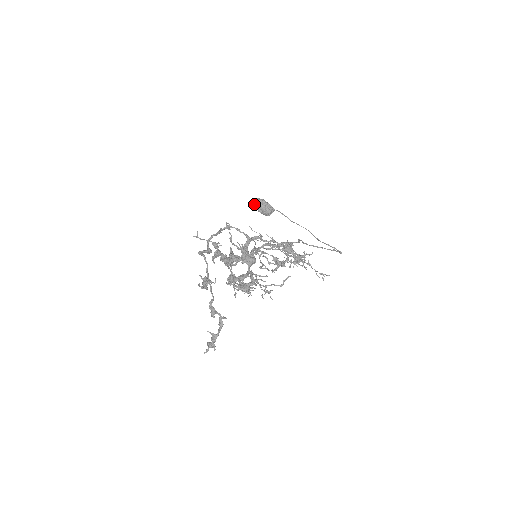
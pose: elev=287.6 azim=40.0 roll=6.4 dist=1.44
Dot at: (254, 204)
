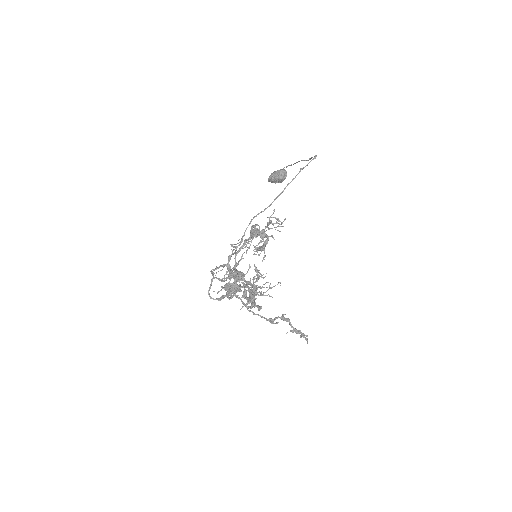
Dot at: occluded
